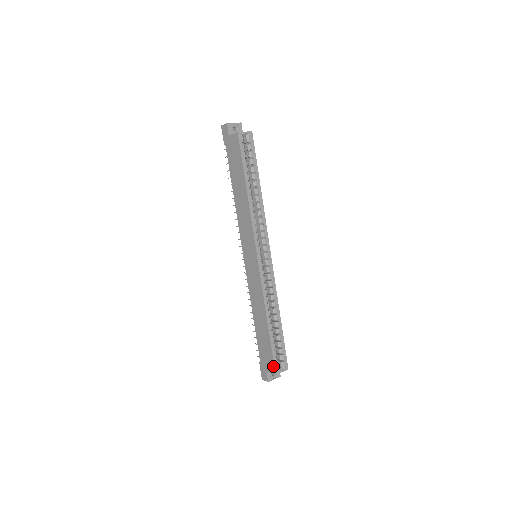
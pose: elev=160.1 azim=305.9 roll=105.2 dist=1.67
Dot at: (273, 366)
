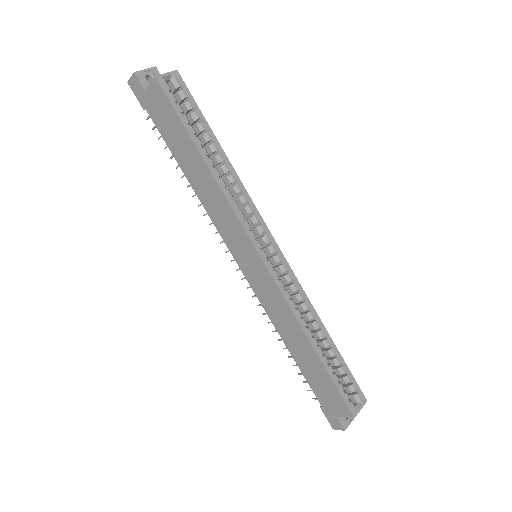
Dot at: (345, 407)
